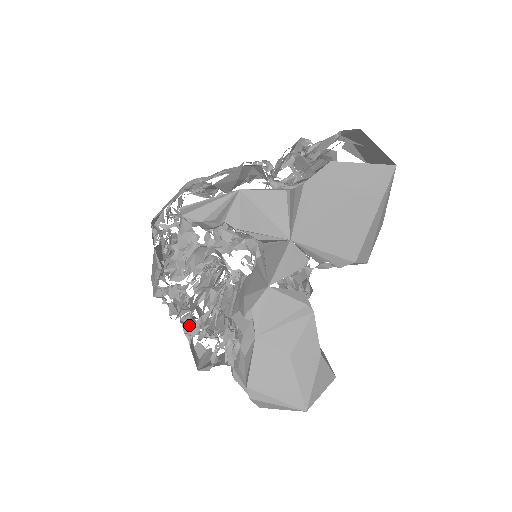
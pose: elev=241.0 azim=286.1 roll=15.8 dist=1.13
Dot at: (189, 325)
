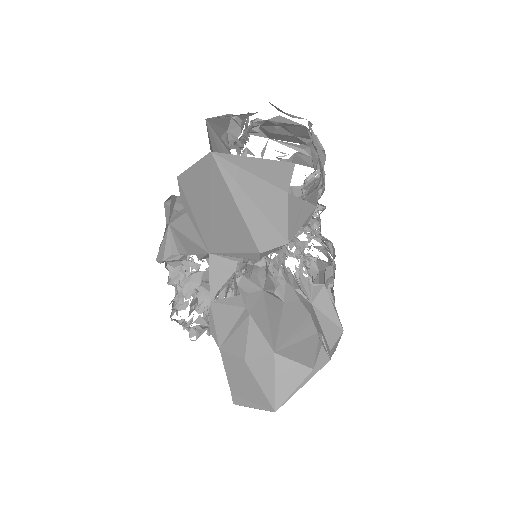
Dot at: occluded
